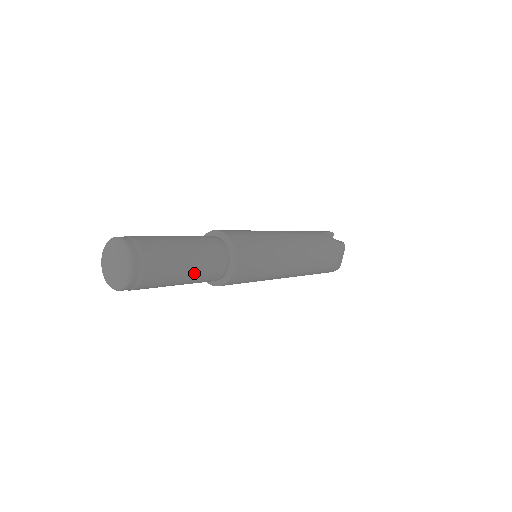
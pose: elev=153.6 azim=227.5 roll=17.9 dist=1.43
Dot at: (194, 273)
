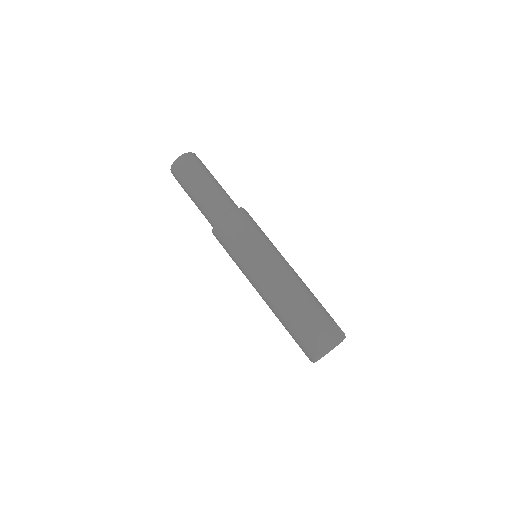
Dot at: (204, 193)
